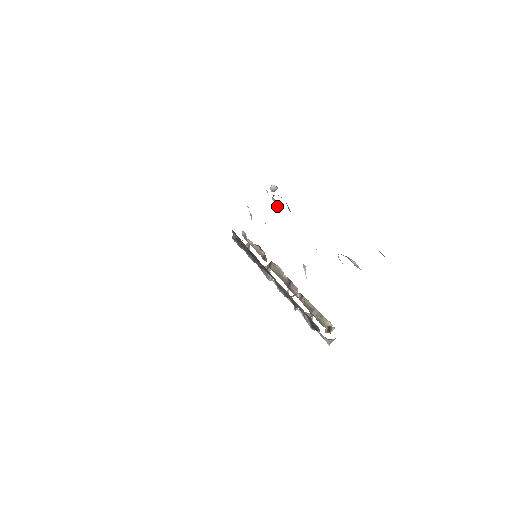
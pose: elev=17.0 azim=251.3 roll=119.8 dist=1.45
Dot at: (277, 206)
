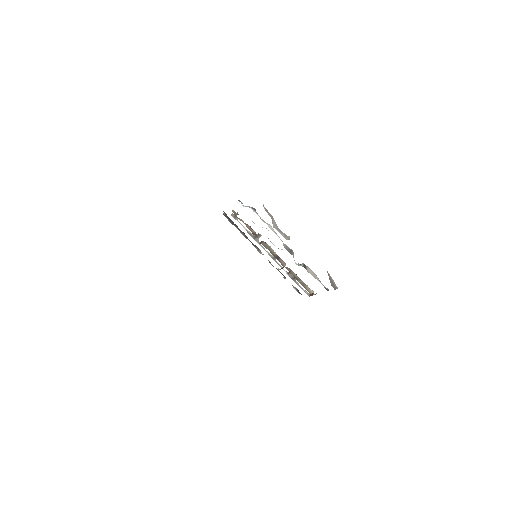
Dot at: (276, 227)
